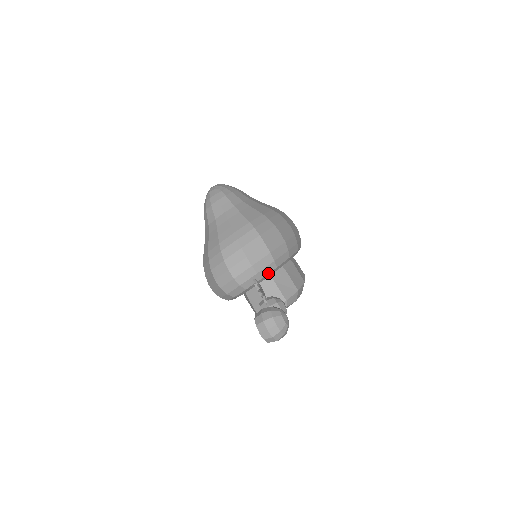
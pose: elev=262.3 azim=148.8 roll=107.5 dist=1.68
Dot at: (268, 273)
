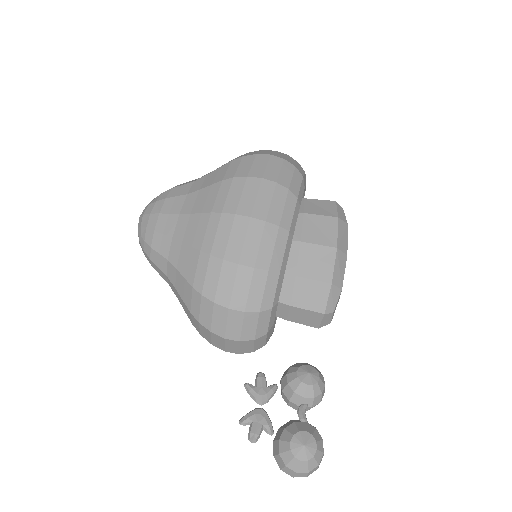
Dot at: (268, 323)
